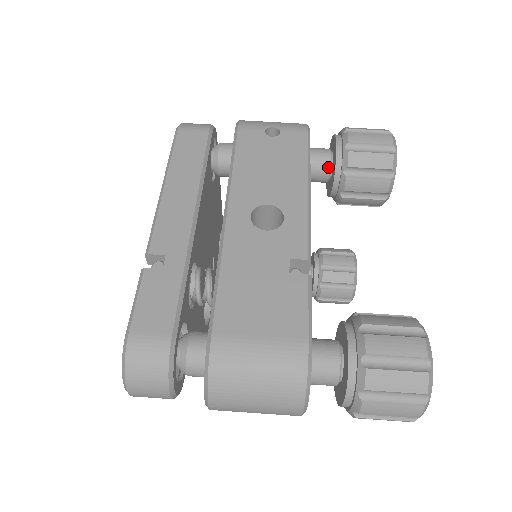
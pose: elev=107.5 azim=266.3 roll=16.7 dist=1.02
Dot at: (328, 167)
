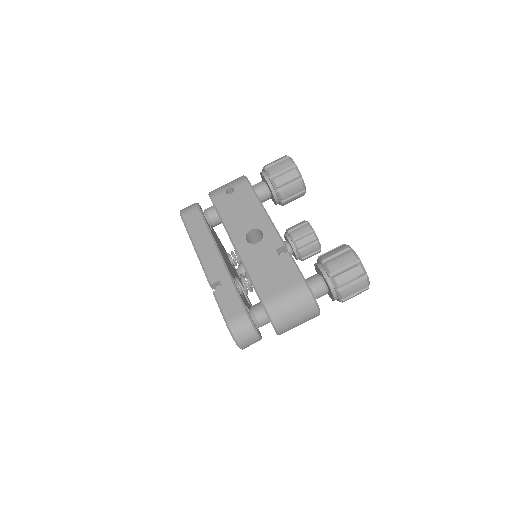
Dot at: (267, 191)
